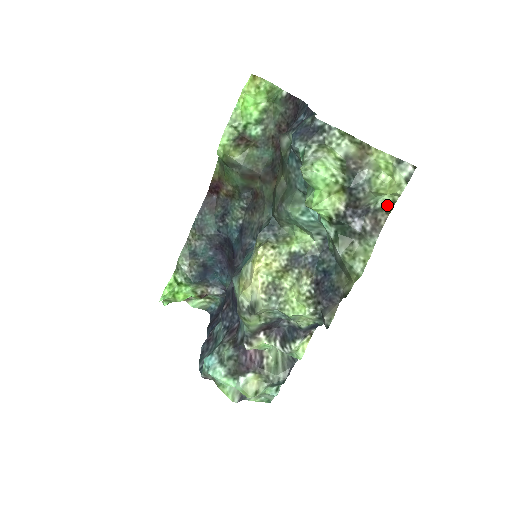
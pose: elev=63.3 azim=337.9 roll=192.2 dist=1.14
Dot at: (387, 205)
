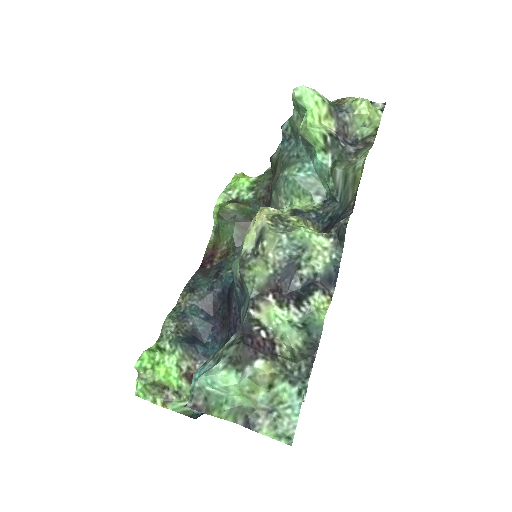
Dot at: (372, 132)
